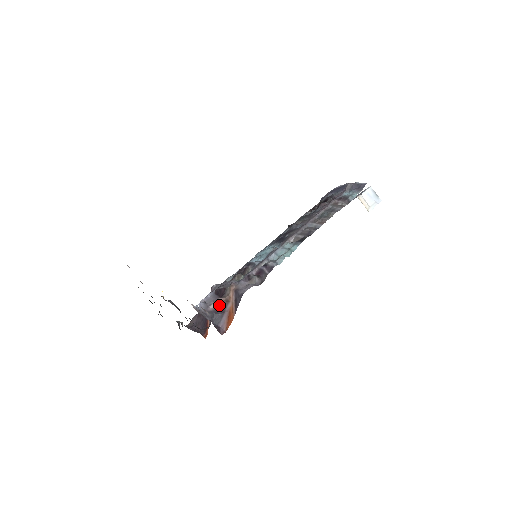
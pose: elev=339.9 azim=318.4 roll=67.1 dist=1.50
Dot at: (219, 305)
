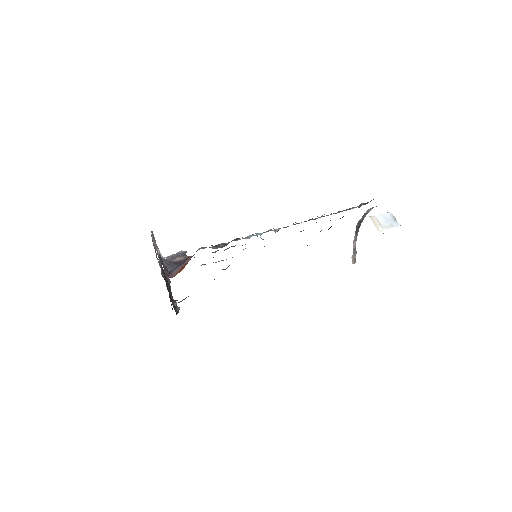
Dot at: (182, 260)
